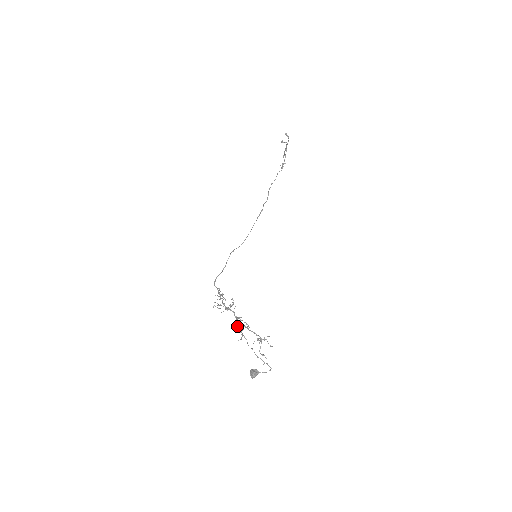
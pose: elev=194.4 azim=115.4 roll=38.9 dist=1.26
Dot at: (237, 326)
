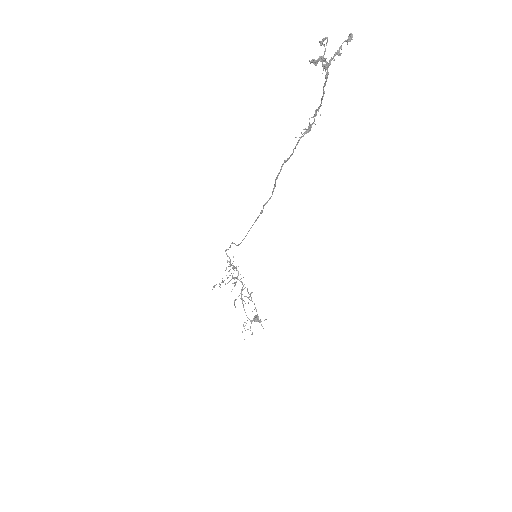
Dot at: occluded
